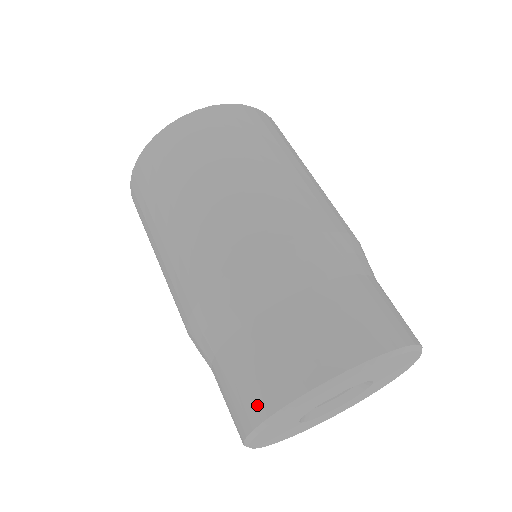
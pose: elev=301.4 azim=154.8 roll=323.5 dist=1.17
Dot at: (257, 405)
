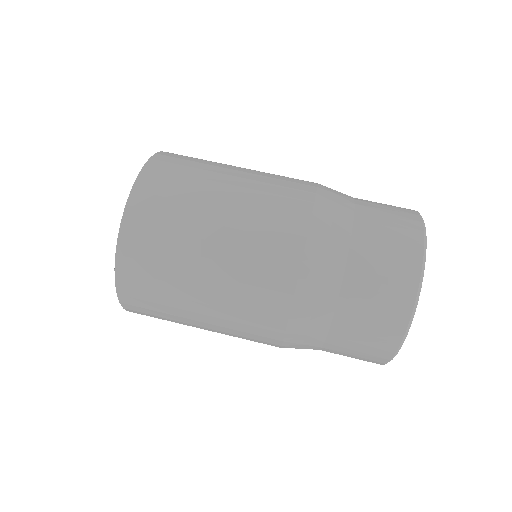
Dot at: (410, 251)
